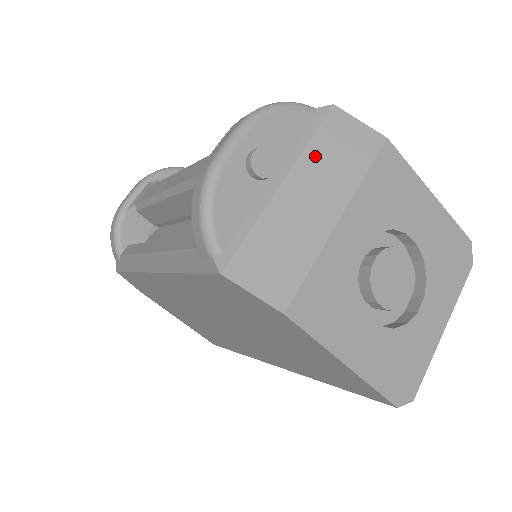
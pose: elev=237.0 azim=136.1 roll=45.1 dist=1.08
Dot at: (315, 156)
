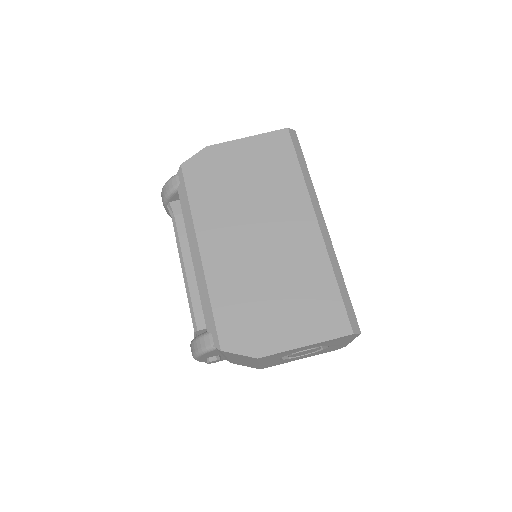
Dot at: occluded
